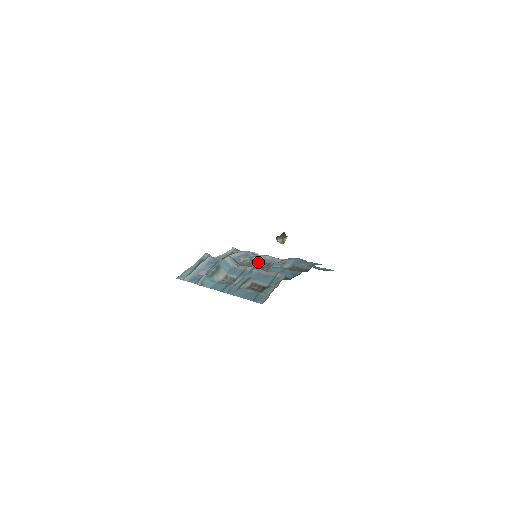
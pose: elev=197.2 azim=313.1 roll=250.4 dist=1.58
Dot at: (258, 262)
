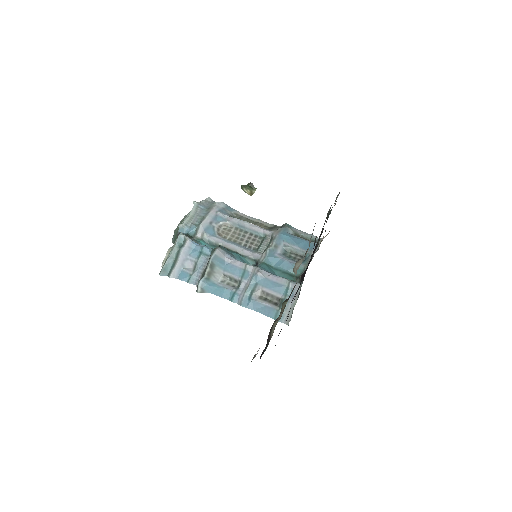
Dot at: (236, 230)
